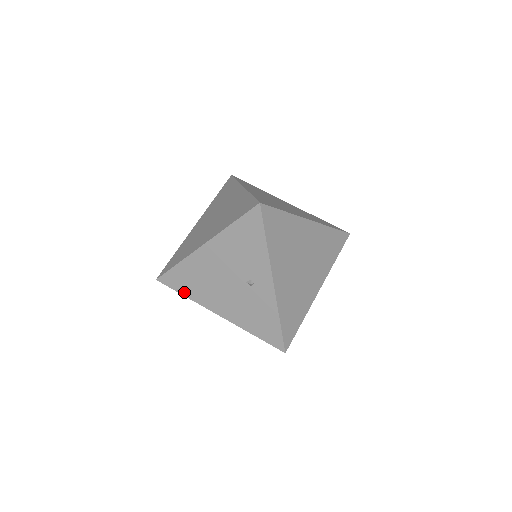
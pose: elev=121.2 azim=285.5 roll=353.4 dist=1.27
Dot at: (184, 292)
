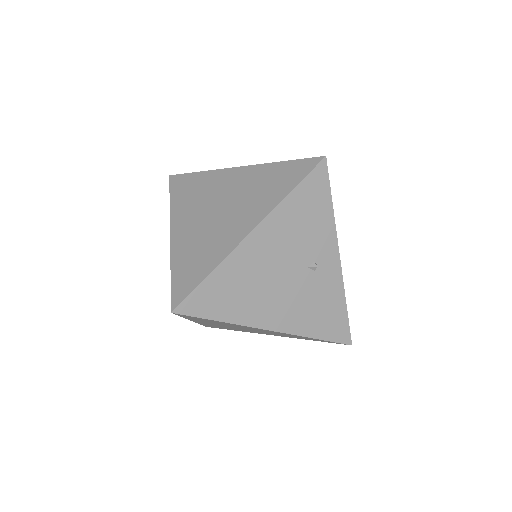
Dot at: (219, 315)
